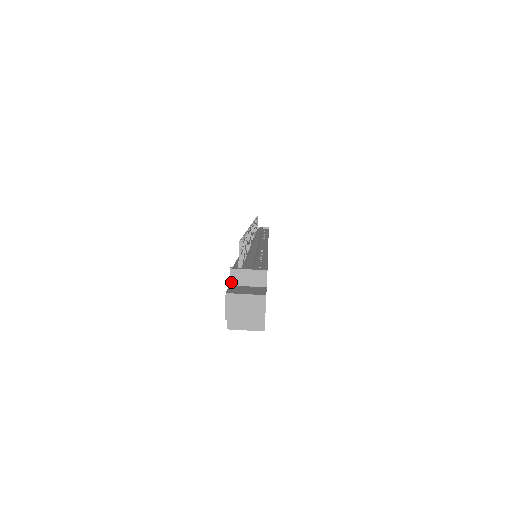
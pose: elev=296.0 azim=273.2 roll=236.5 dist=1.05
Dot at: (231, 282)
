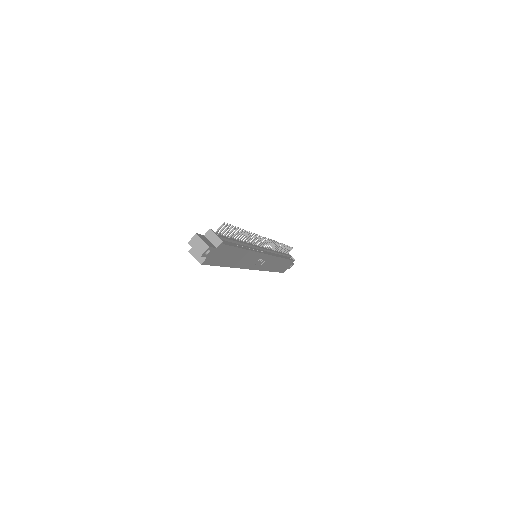
Dot at: (206, 234)
